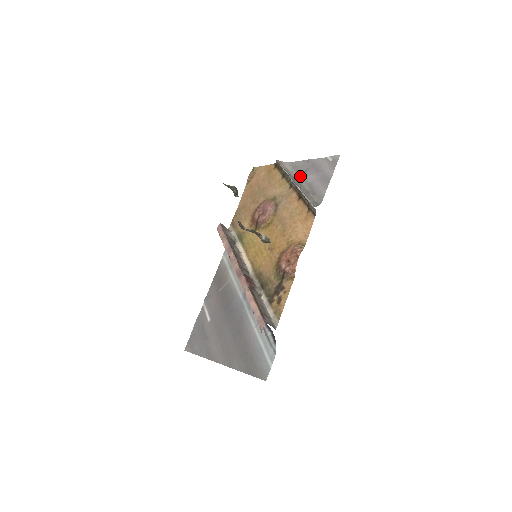
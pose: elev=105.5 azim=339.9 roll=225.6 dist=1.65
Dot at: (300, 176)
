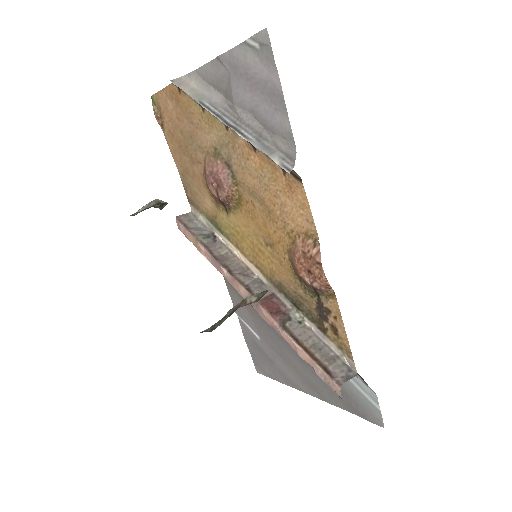
Dot at: (227, 98)
